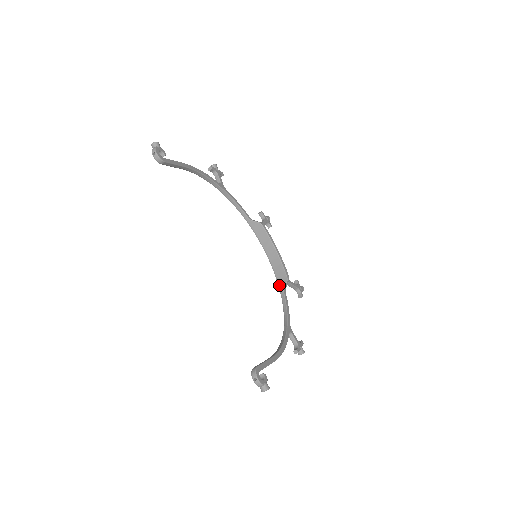
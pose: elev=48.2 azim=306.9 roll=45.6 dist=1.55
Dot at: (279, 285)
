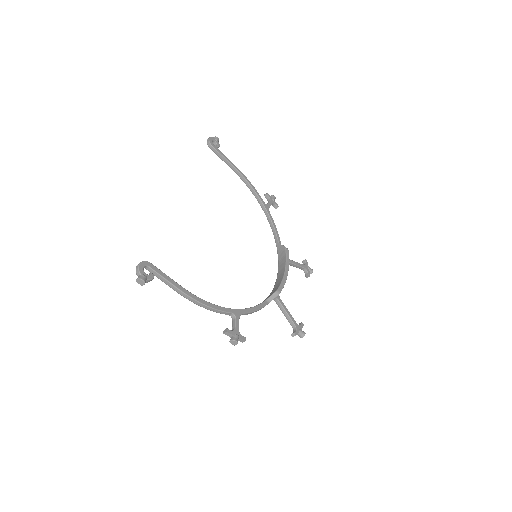
Dot at: (267, 297)
